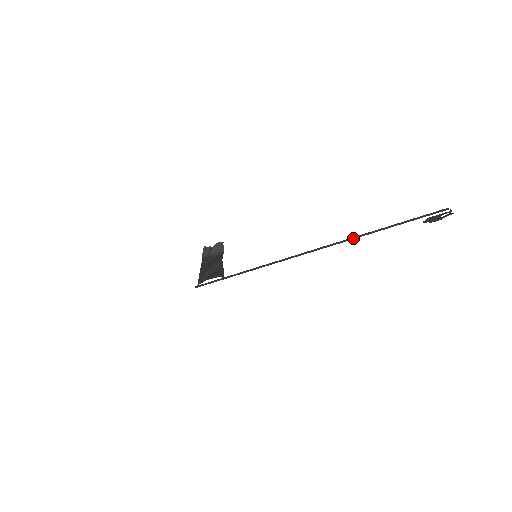
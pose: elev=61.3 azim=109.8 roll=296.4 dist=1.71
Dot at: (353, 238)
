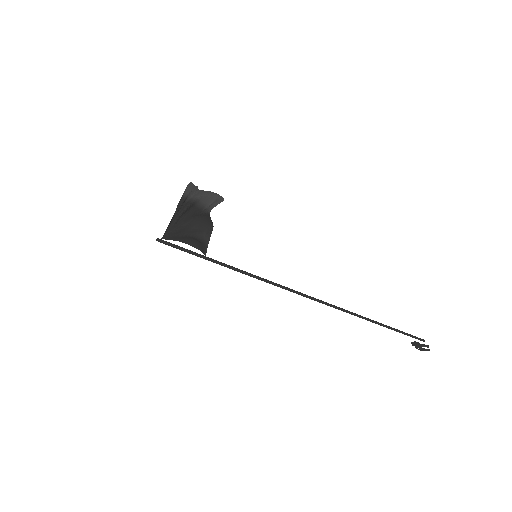
Dot at: (356, 315)
